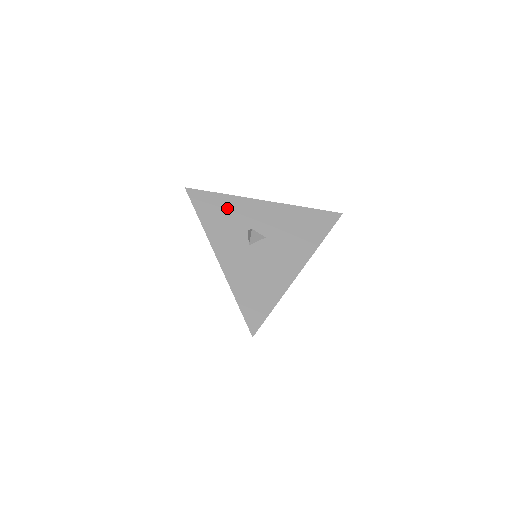
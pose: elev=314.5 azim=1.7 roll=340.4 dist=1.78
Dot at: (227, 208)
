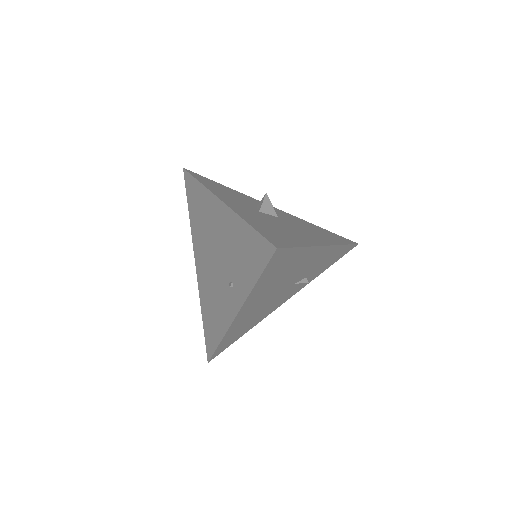
Dot at: (231, 191)
